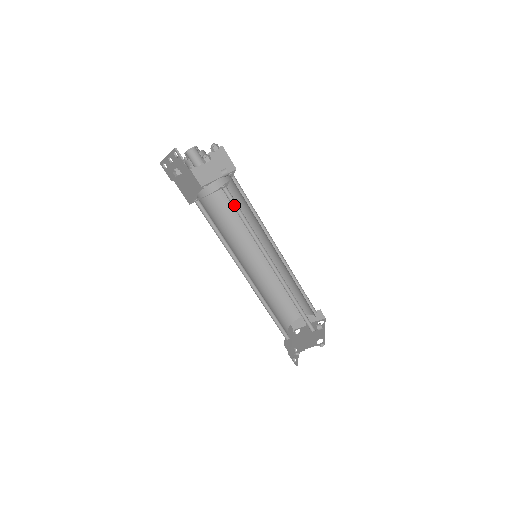
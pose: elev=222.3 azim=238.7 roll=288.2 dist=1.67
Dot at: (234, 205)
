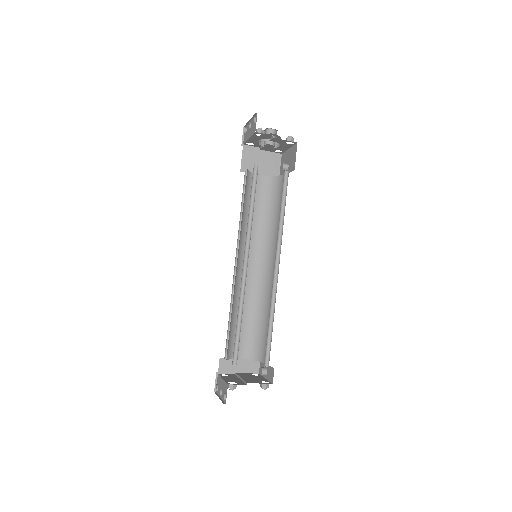
Dot at: (282, 192)
